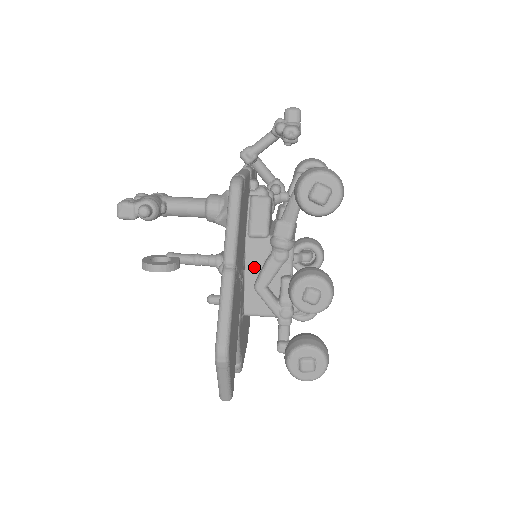
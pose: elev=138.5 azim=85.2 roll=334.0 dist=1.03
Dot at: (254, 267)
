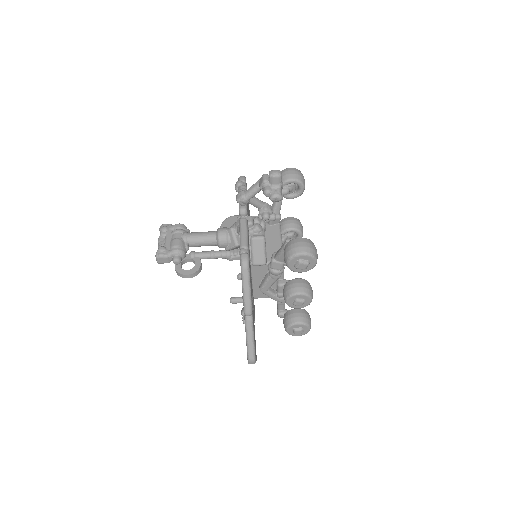
Dot at: (258, 278)
